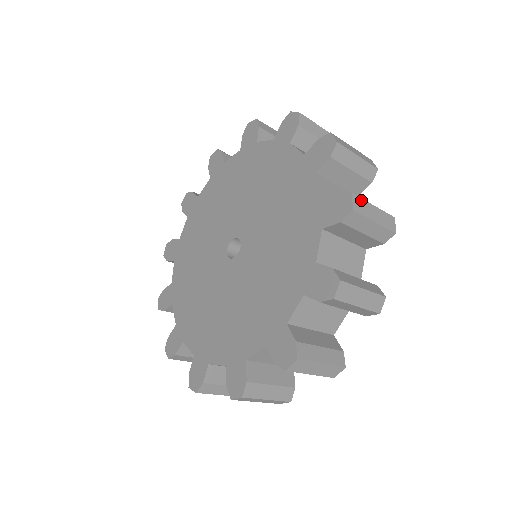
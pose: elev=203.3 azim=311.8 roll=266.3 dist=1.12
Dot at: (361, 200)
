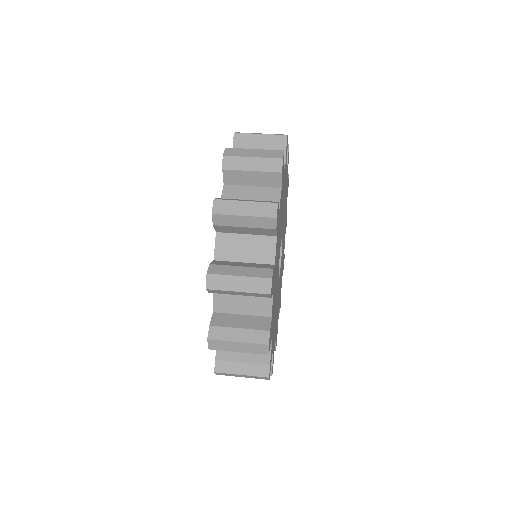
Dot at: (219, 341)
